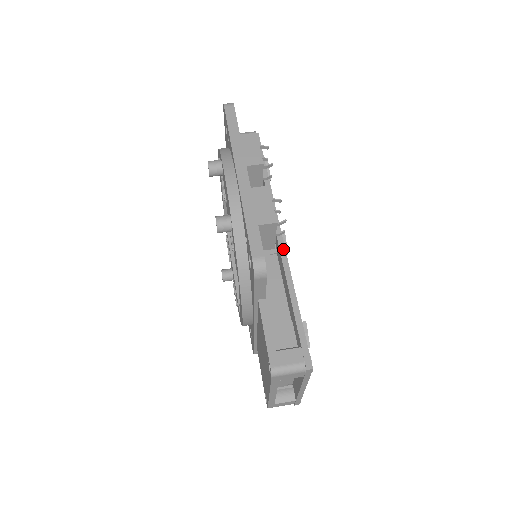
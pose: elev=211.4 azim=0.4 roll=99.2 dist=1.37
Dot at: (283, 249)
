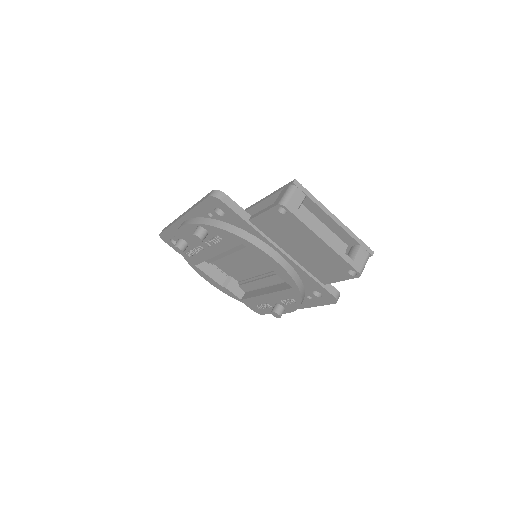
Dot at: occluded
